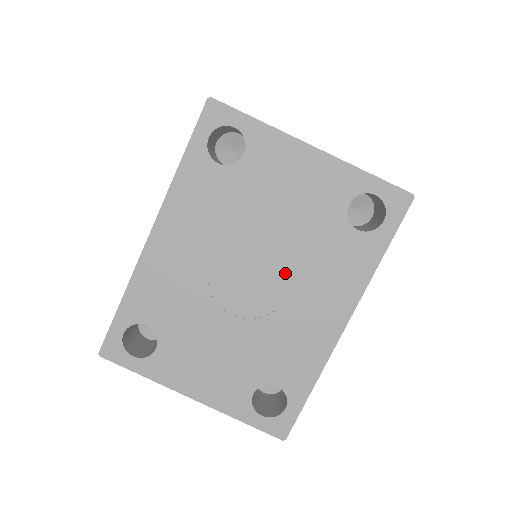
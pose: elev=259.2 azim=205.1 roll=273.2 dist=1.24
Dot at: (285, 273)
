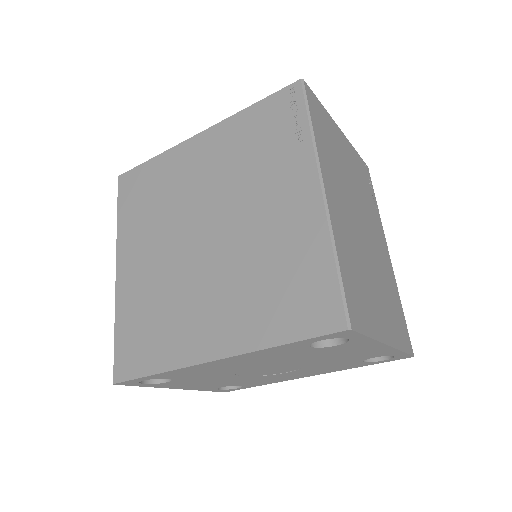
Dot at: (297, 369)
